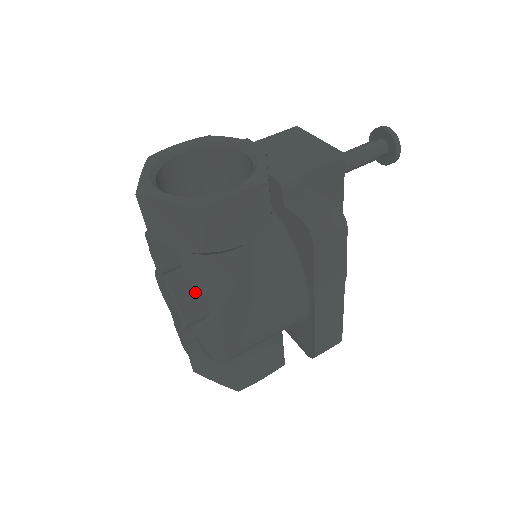
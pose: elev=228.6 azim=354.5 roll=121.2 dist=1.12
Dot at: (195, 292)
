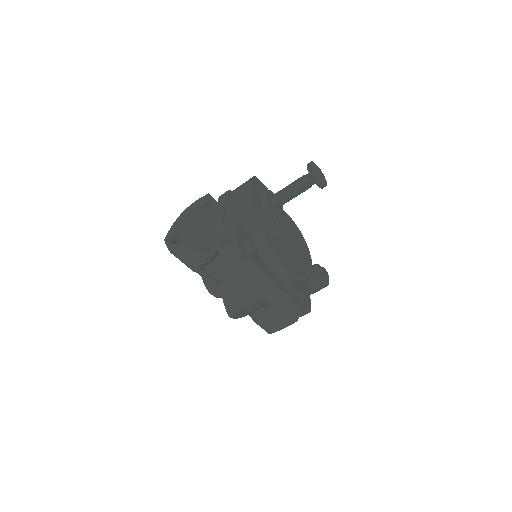
Dot at: (213, 281)
